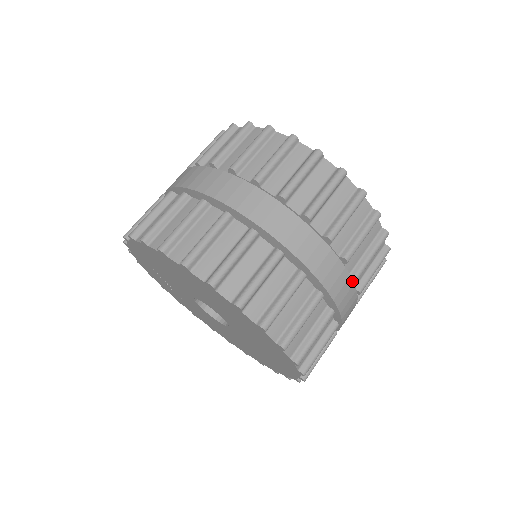
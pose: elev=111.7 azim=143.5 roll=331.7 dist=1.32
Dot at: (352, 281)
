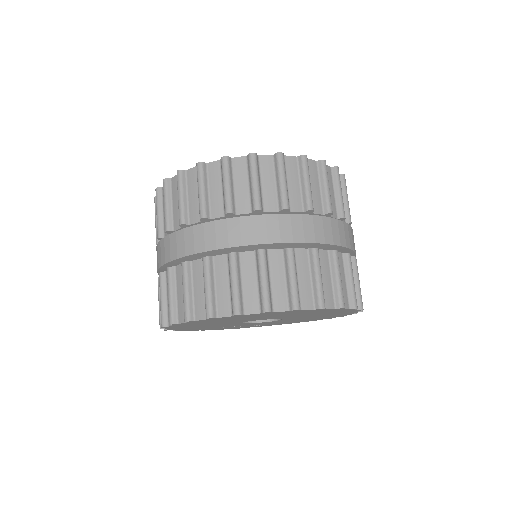
Dot at: (308, 215)
